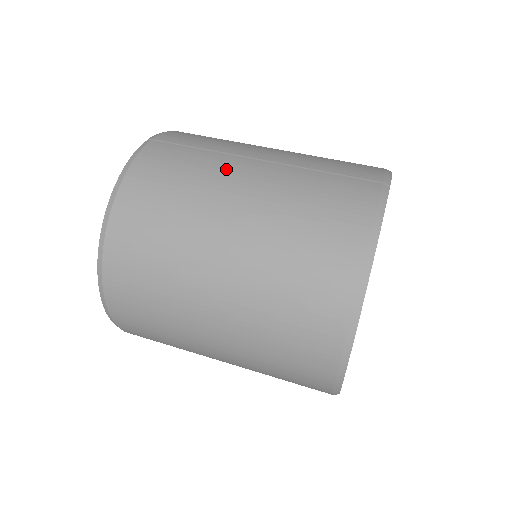
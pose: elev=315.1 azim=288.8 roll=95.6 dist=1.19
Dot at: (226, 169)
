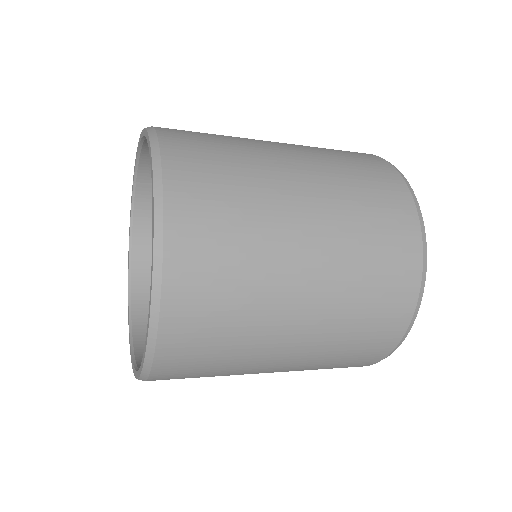
Dot at: occluded
